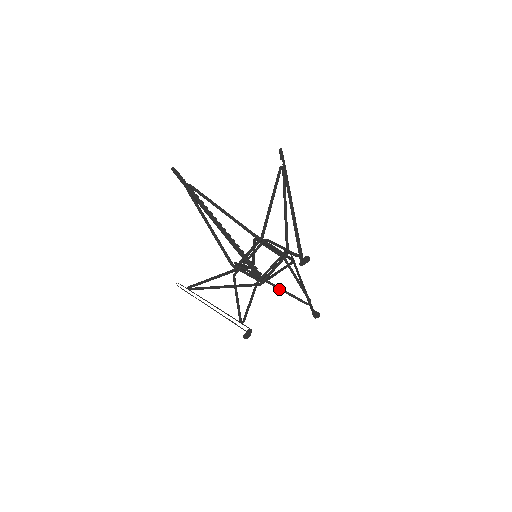
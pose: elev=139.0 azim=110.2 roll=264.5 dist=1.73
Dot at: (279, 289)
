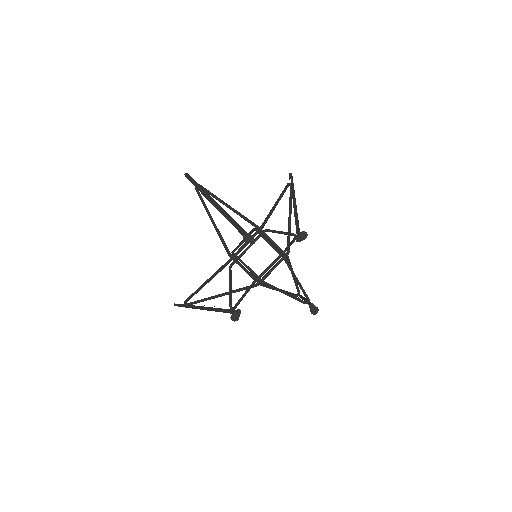
Dot at: (277, 289)
